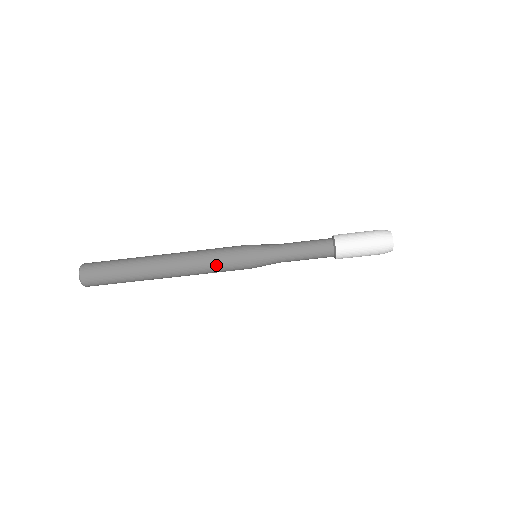
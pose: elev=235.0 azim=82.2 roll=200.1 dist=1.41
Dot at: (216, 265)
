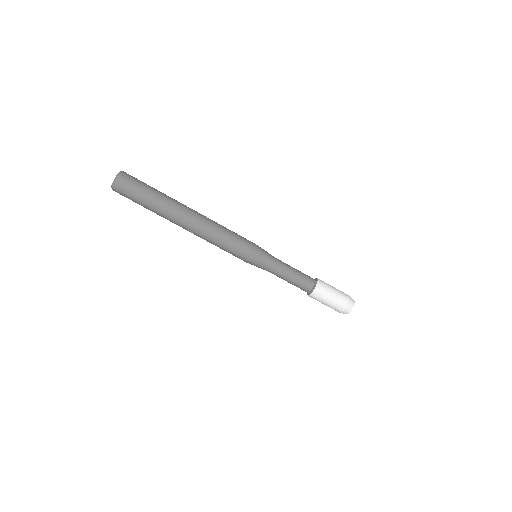
Dot at: (224, 247)
